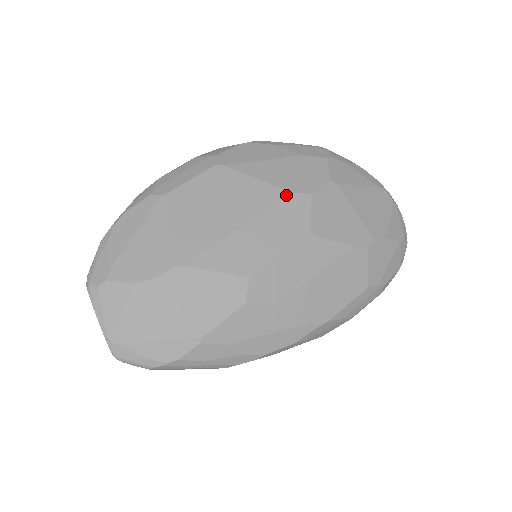
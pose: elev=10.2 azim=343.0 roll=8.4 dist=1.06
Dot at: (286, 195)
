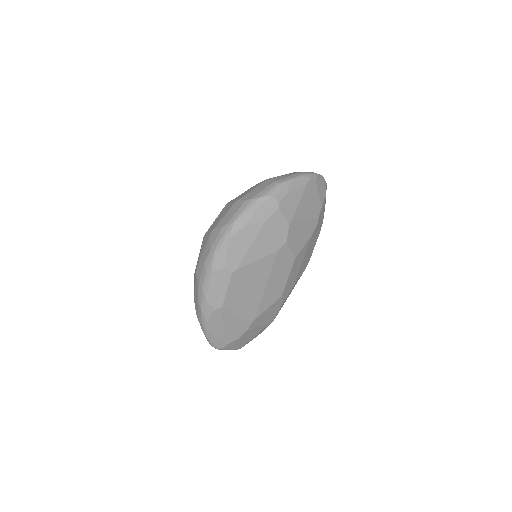
Dot at: (276, 255)
